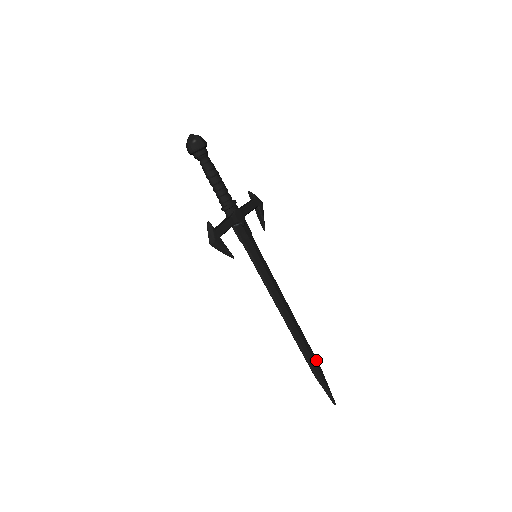
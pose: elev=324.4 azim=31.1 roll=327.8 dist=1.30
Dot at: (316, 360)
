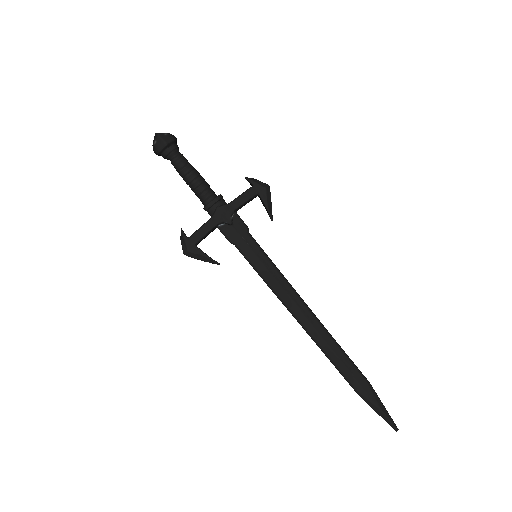
Dot at: (360, 375)
